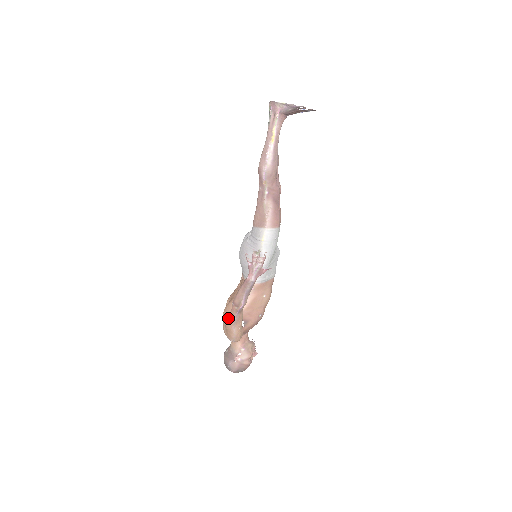
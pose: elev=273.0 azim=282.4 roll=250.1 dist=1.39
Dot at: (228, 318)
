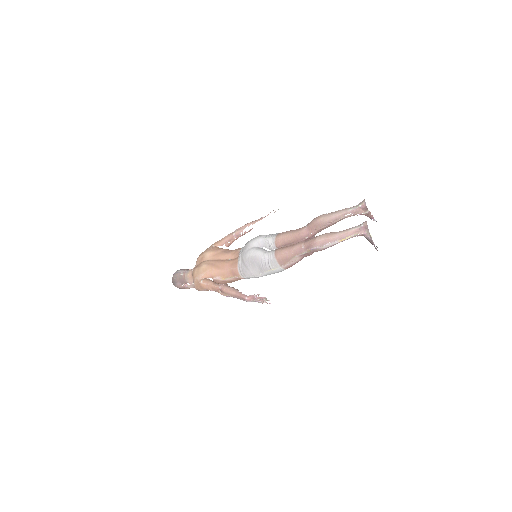
Dot at: (207, 283)
